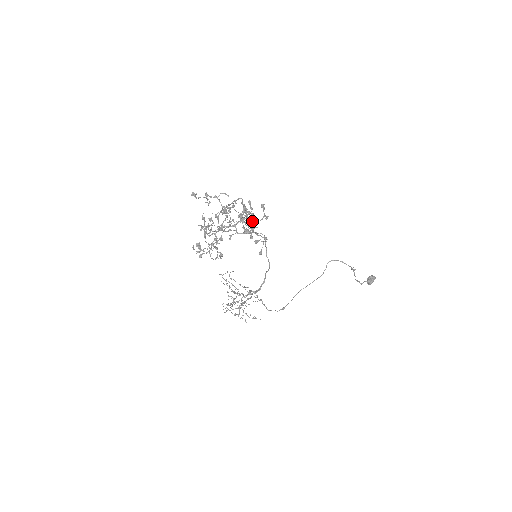
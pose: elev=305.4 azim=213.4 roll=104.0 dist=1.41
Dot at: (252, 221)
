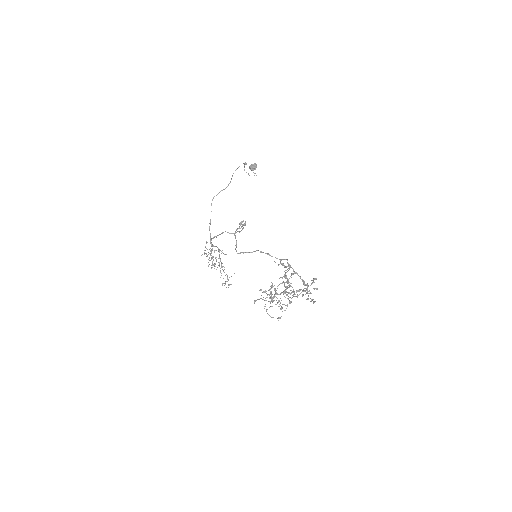
Dot at: occluded
